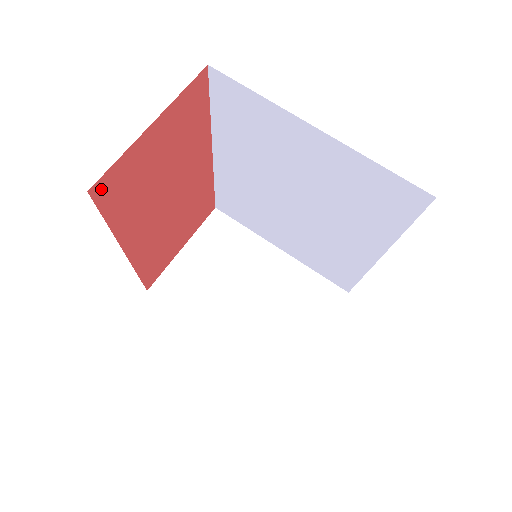
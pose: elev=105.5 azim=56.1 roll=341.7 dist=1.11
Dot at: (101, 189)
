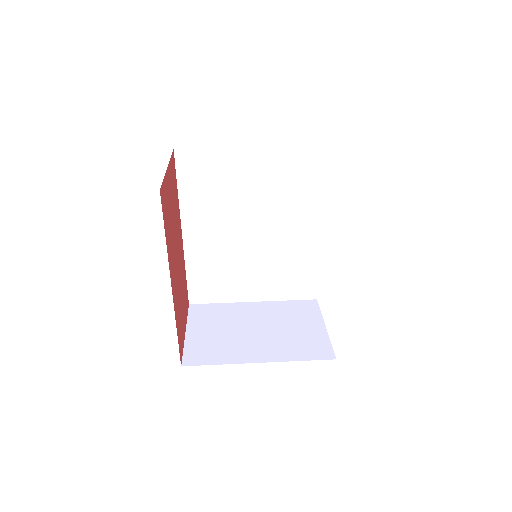
Dot at: (162, 197)
